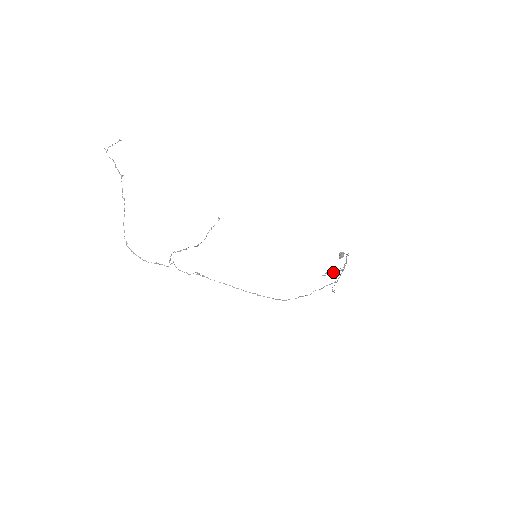
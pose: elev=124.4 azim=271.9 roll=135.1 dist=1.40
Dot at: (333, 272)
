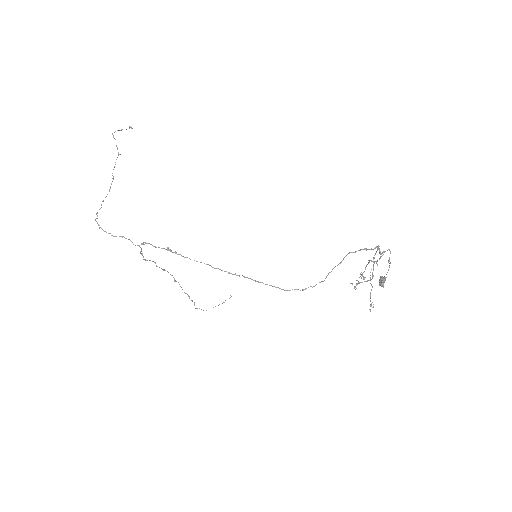
Dot at: (370, 300)
